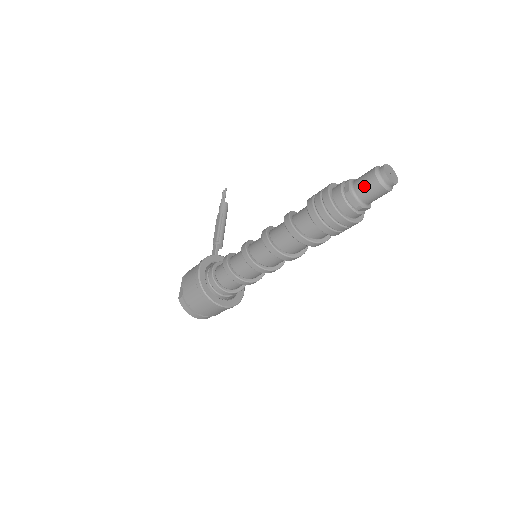
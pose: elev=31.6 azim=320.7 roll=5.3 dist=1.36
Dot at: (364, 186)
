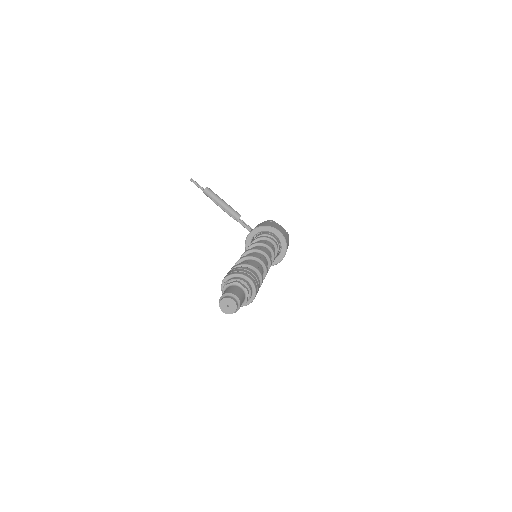
Dot at: occluded
